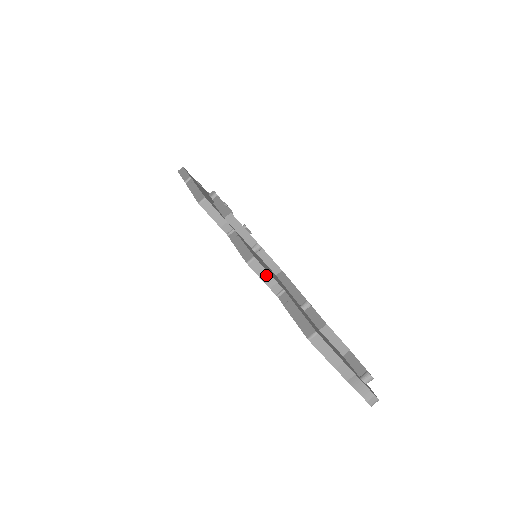
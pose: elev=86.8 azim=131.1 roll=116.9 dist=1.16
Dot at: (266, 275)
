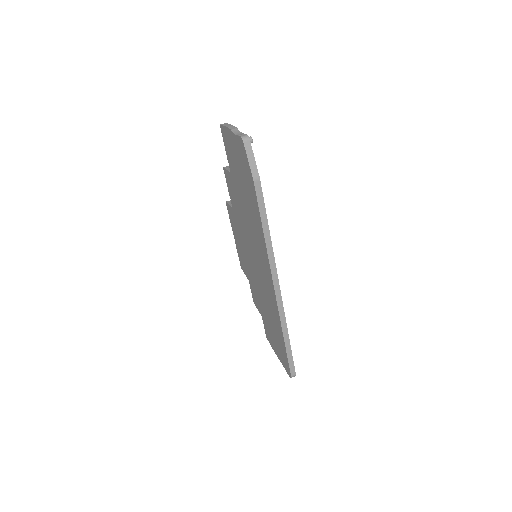
Dot at: occluded
